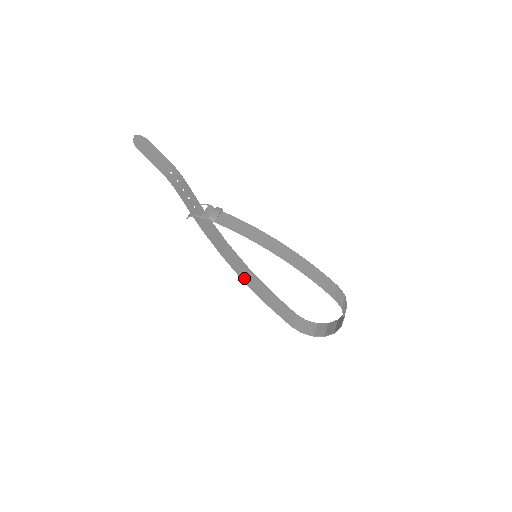
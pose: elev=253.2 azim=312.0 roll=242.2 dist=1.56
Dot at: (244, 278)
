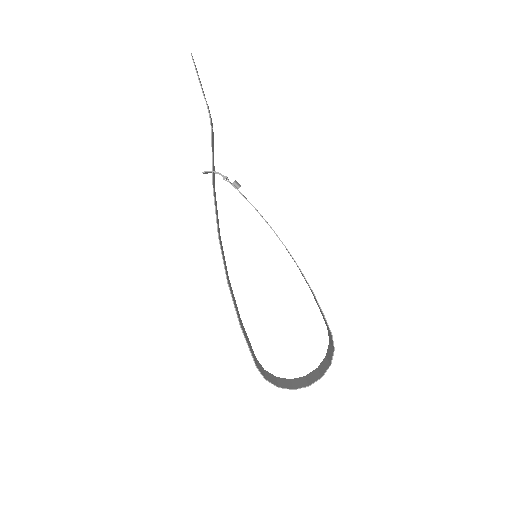
Dot at: (228, 280)
